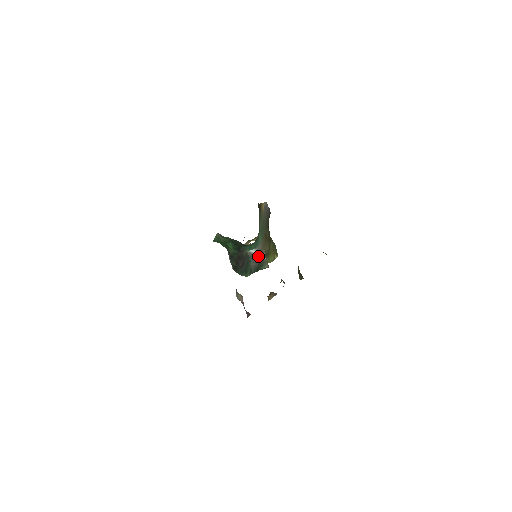
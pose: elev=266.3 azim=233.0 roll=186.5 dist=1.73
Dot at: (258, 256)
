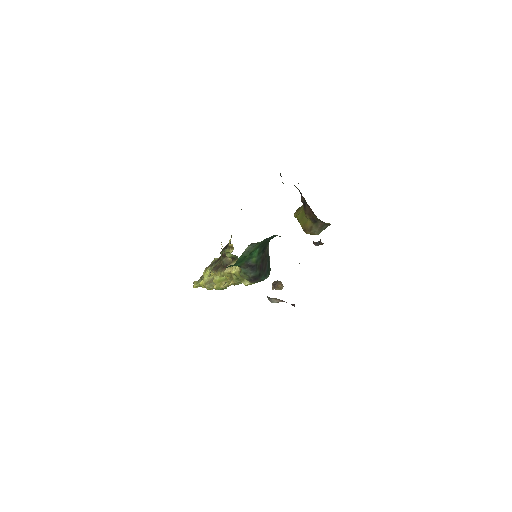
Dot at: occluded
